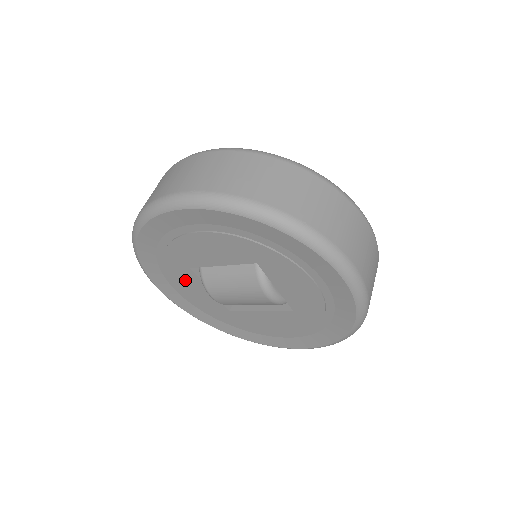
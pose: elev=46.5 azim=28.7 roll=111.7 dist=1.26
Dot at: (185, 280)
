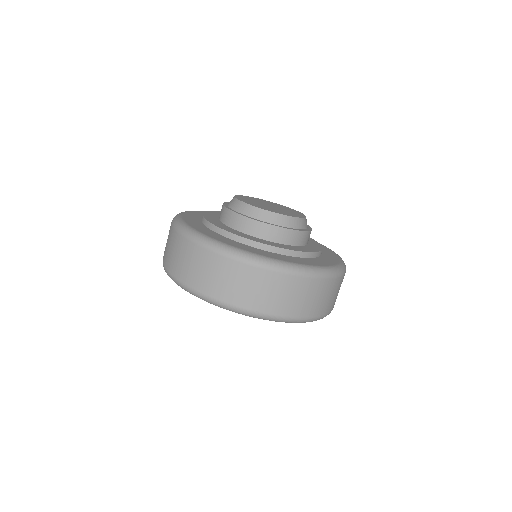
Dot at: occluded
